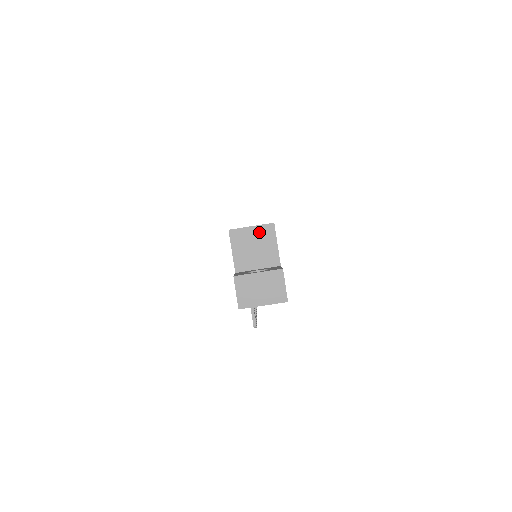
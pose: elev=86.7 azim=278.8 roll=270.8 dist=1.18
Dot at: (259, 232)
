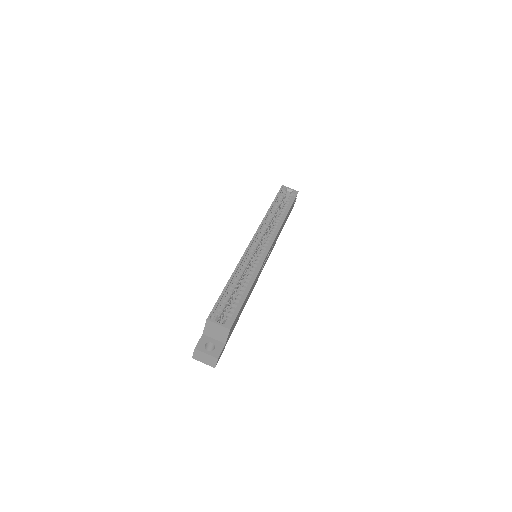
Dot at: (221, 328)
